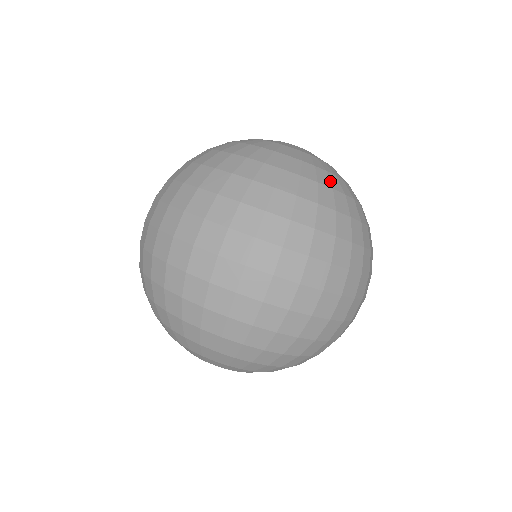
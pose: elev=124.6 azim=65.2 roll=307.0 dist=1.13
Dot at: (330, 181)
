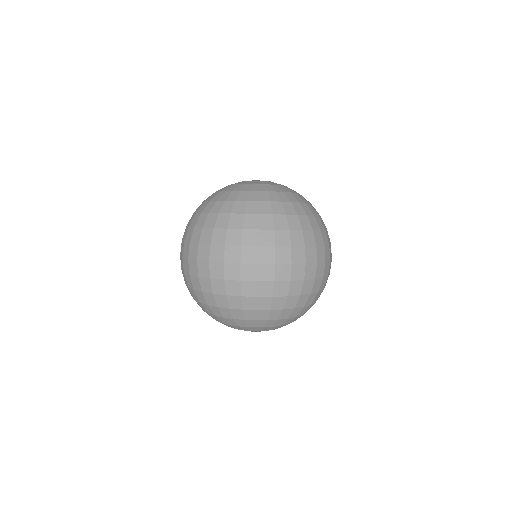
Dot at: (258, 197)
